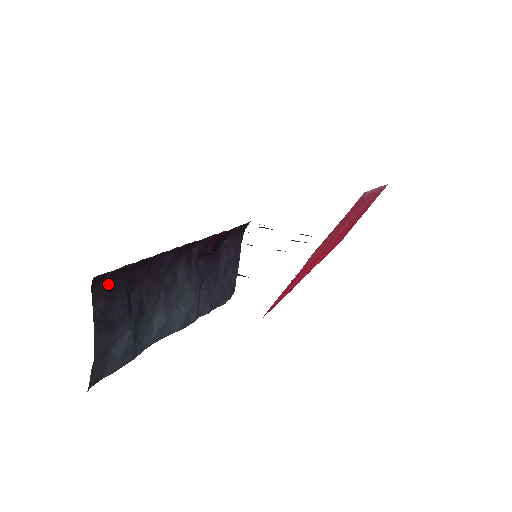
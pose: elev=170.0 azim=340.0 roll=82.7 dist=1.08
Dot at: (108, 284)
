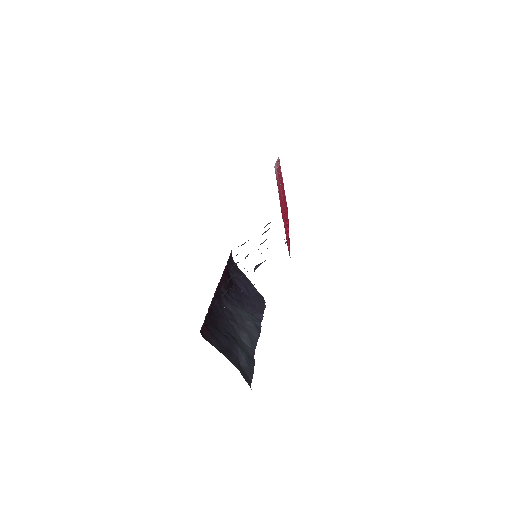
Dot at: (208, 331)
